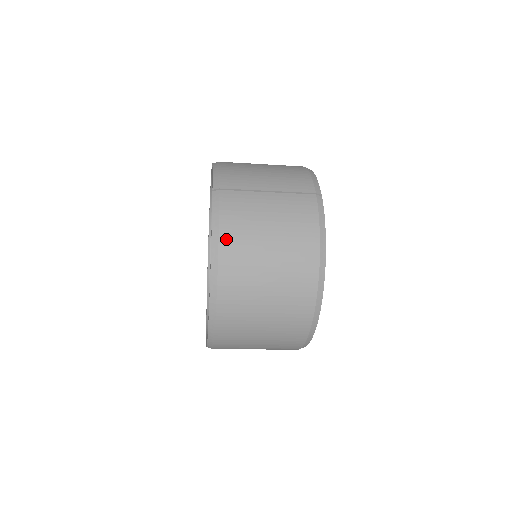
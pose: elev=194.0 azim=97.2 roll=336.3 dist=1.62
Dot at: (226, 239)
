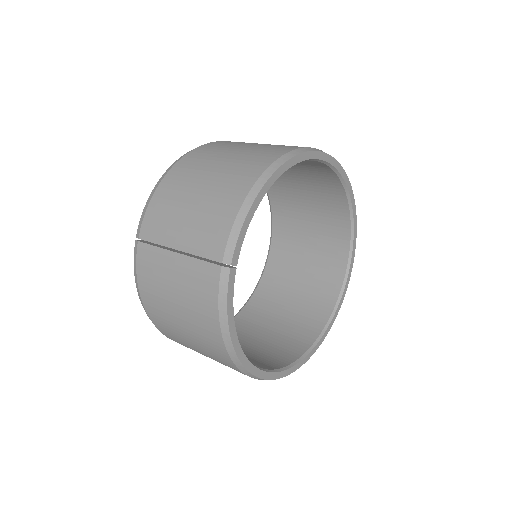
Dot at: (146, 300)
